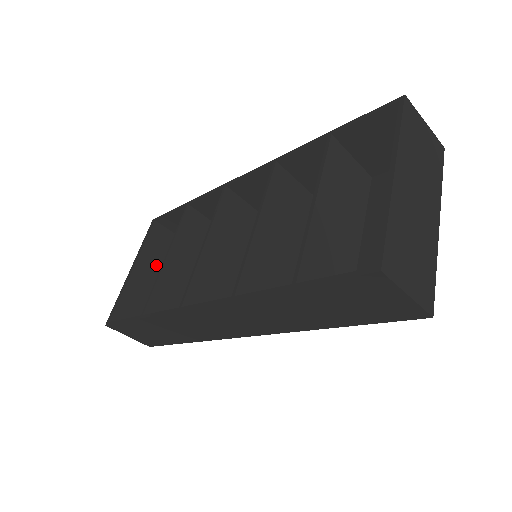
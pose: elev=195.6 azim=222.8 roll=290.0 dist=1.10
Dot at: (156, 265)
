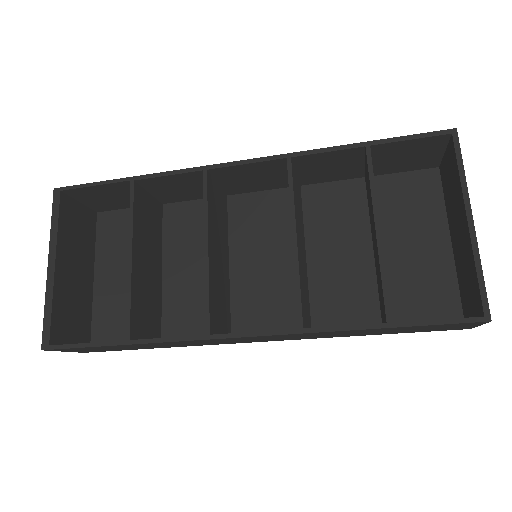
Dot at: (73, 252)
